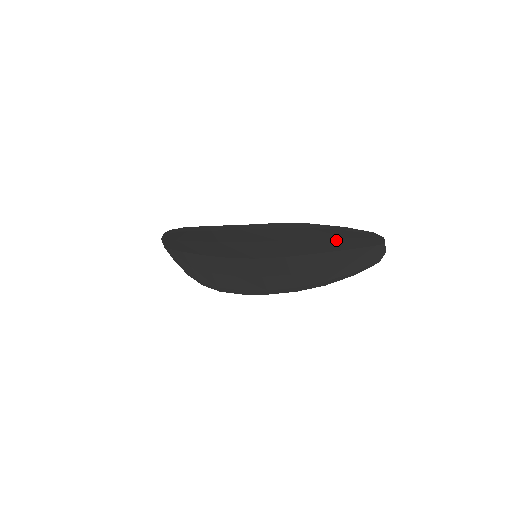
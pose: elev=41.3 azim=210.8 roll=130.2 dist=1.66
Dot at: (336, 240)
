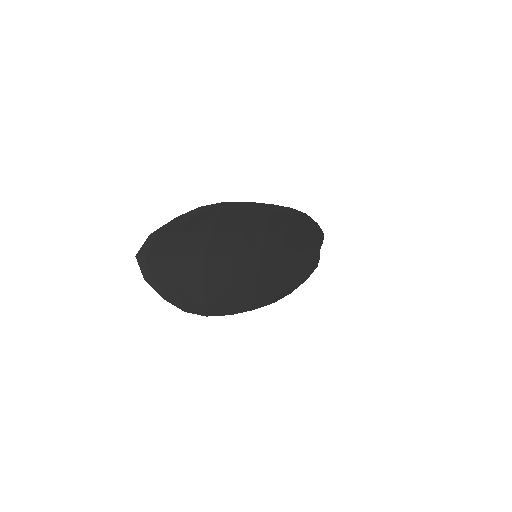
Dot at: (308, 239)
